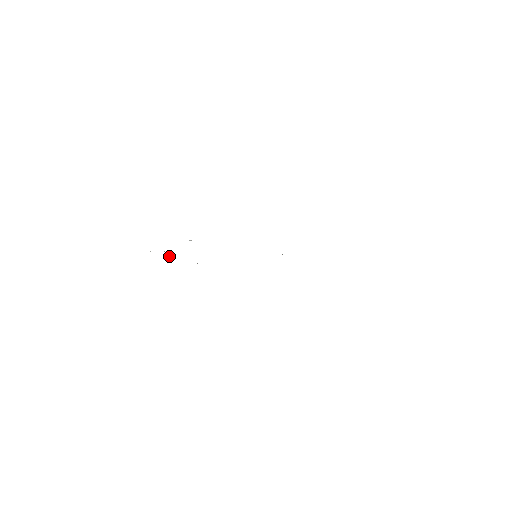
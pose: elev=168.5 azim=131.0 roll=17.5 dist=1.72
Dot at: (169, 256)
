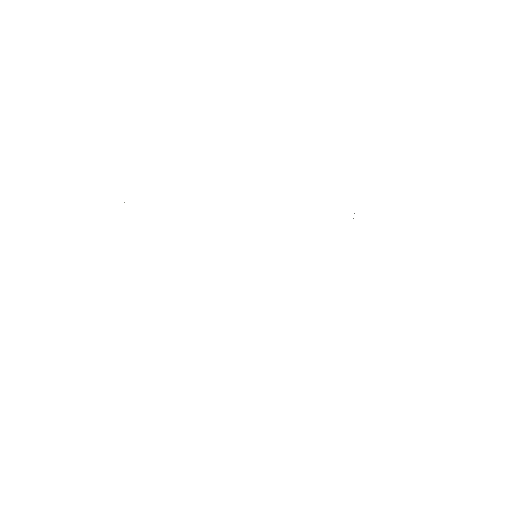
Dot at: occluded
